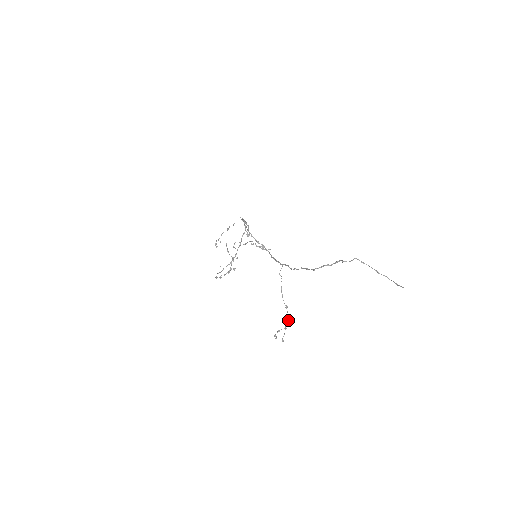
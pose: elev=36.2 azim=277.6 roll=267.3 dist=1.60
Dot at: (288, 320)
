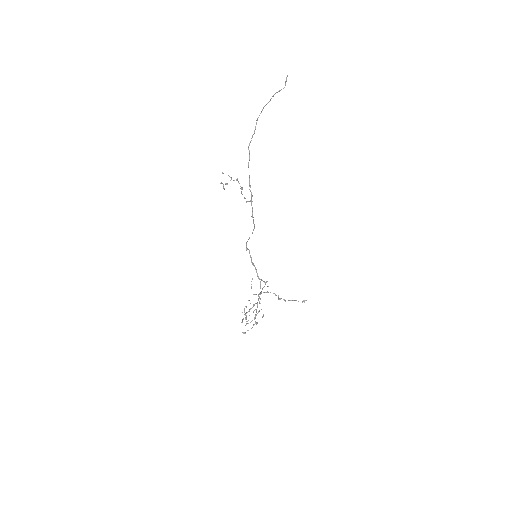
Dot at: (236, 179)
